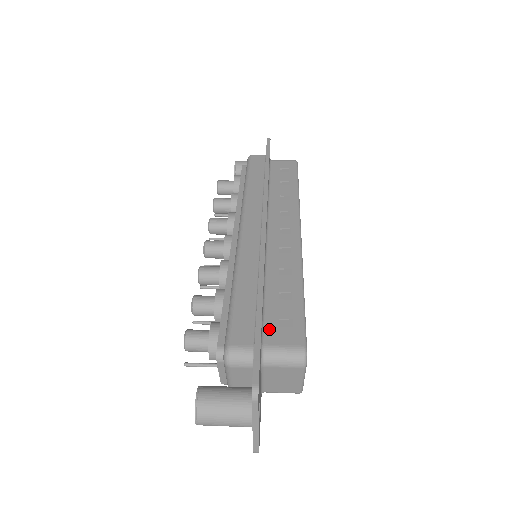
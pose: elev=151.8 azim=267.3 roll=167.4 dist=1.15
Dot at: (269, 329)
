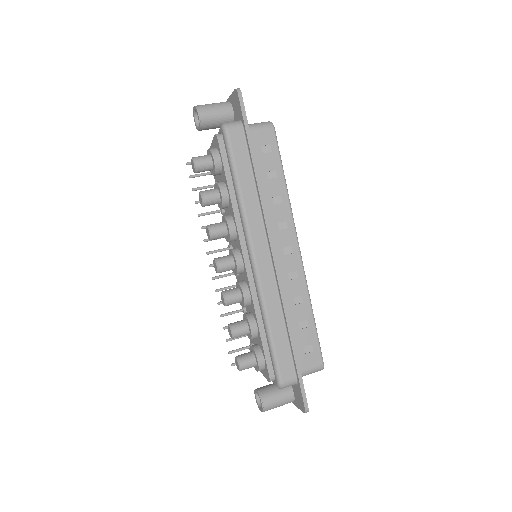
Dot at: (300, 358)
